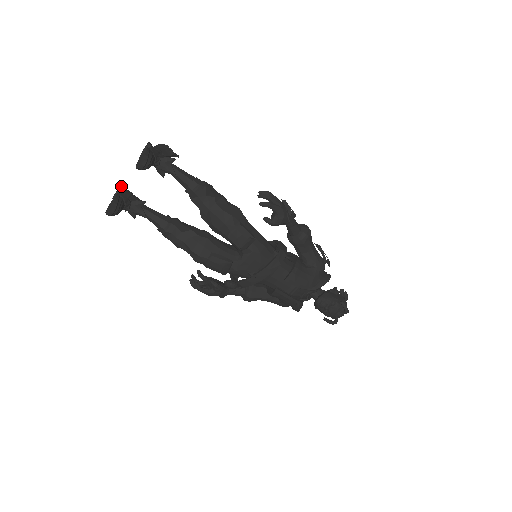
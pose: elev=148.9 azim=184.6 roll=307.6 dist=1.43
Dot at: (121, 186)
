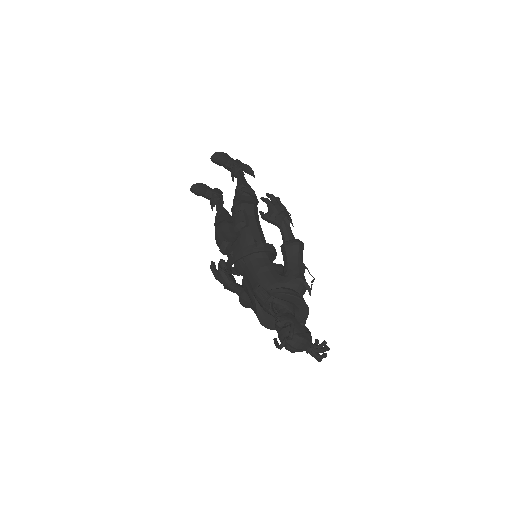
Dot at: occluded
